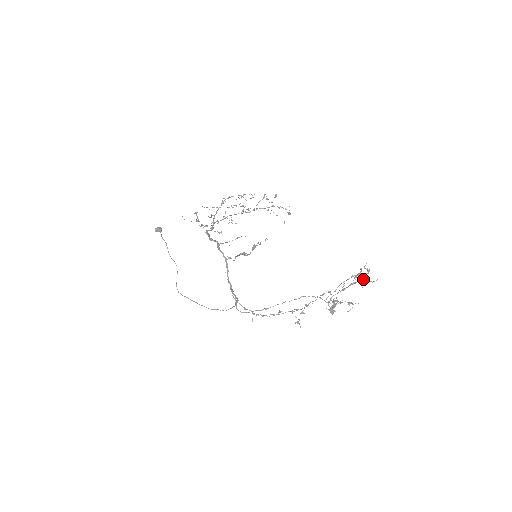
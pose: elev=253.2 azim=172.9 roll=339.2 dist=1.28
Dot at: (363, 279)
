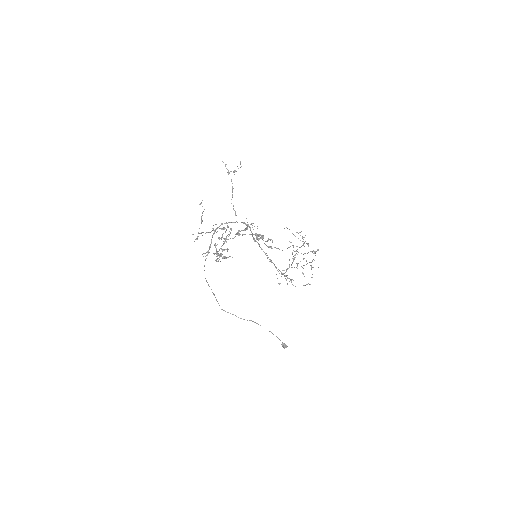
Dot at: occluded
